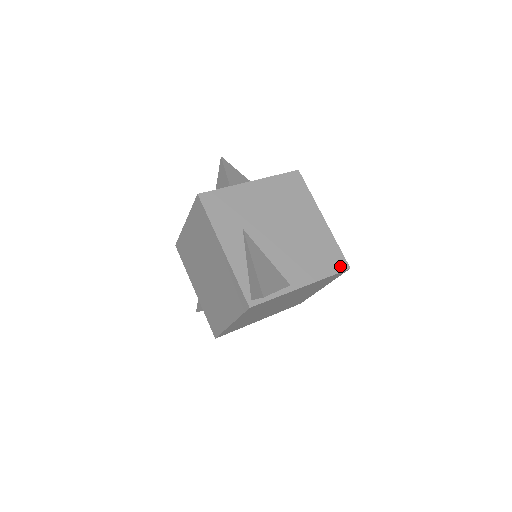
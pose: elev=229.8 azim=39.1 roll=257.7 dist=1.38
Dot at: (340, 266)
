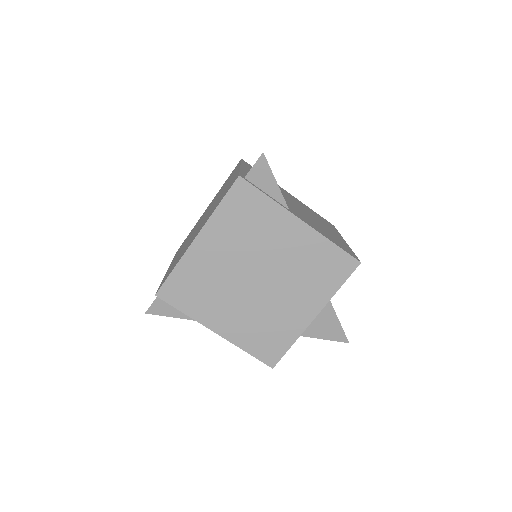
Dot at: (350, 253)
